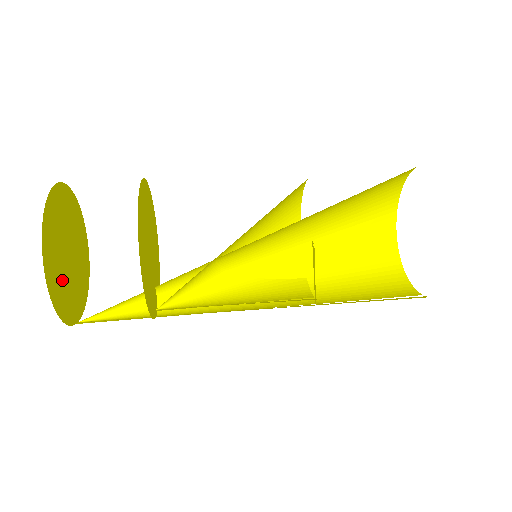
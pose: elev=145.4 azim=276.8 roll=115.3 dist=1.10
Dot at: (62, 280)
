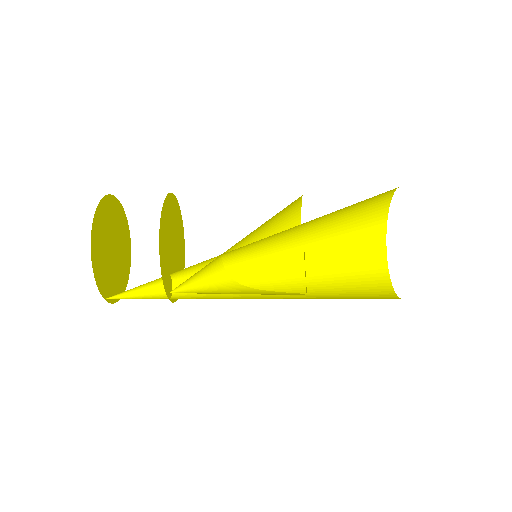
Dot at: (103, 252)
